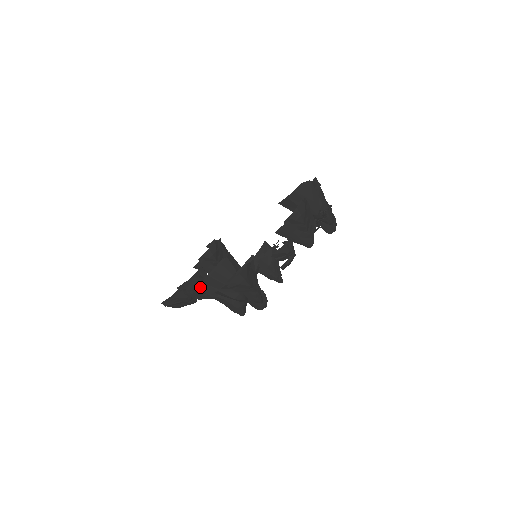
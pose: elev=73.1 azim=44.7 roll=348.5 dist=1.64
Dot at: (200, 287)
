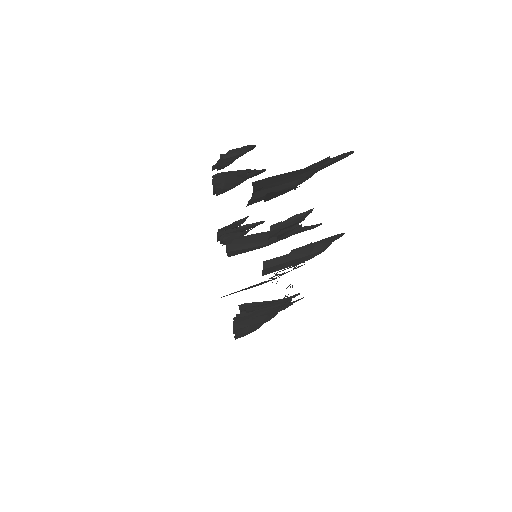
Dot at: occluded
